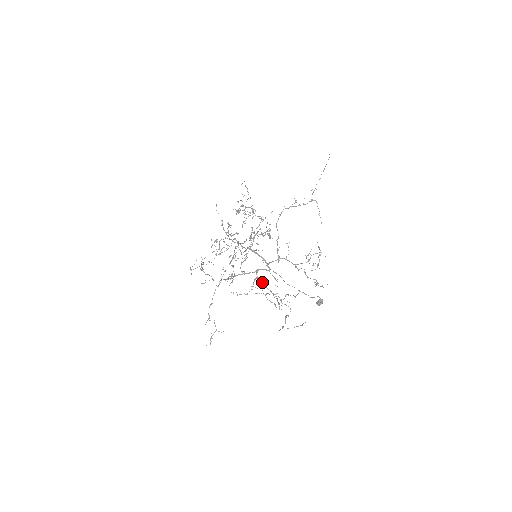
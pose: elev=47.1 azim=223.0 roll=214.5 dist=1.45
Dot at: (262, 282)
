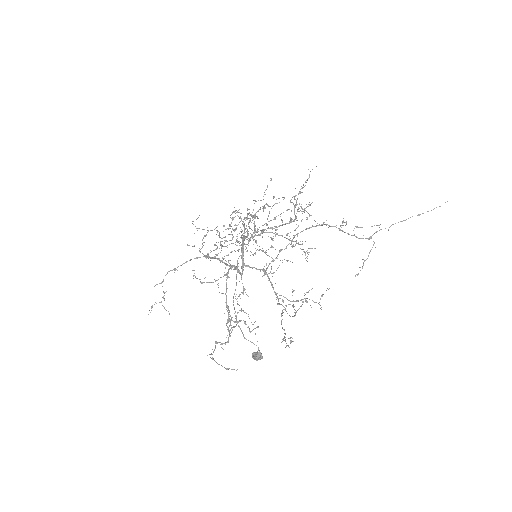
Dot at: (226, 282)
